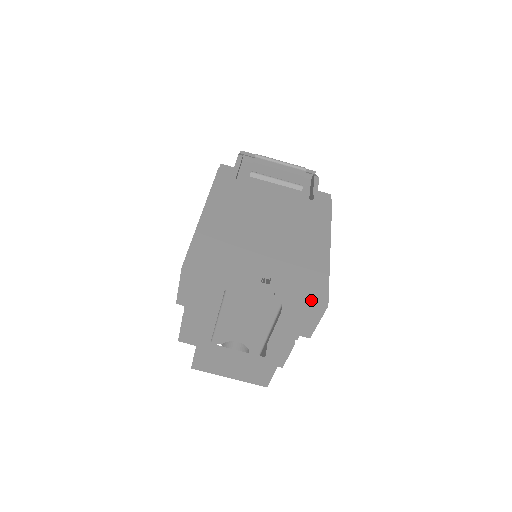
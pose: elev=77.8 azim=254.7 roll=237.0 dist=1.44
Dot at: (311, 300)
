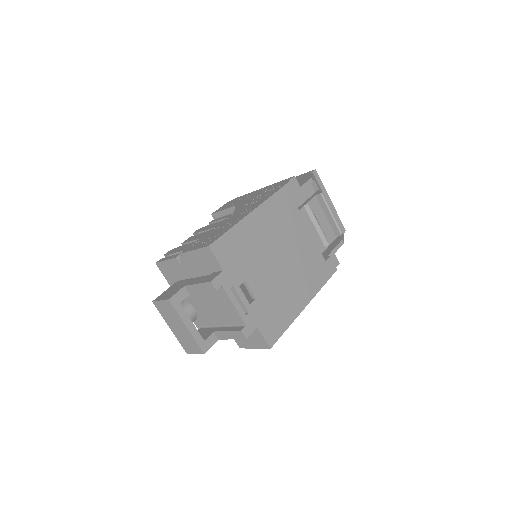
Dot at: (264, 336)
